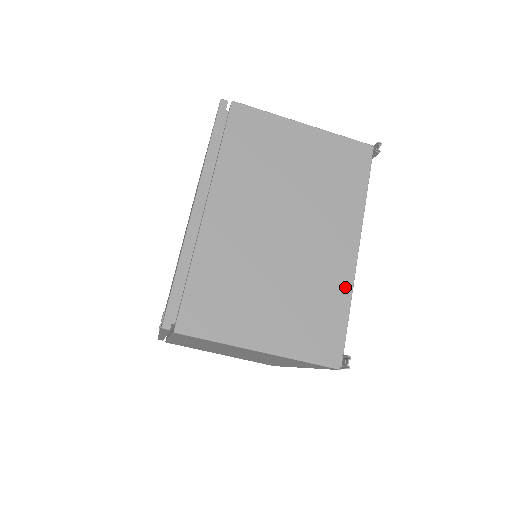
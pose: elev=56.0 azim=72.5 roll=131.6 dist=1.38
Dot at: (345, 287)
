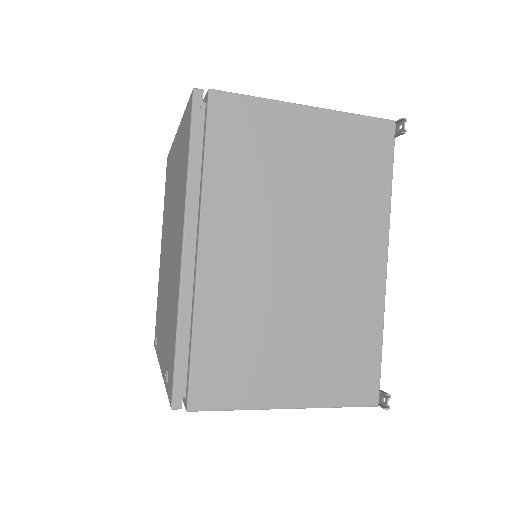
Dot at: (375, 312)
